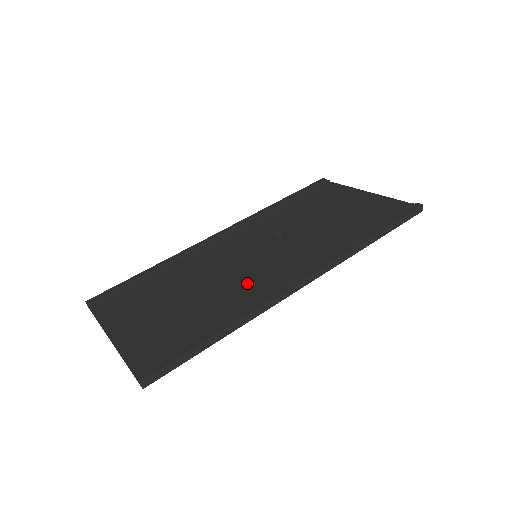
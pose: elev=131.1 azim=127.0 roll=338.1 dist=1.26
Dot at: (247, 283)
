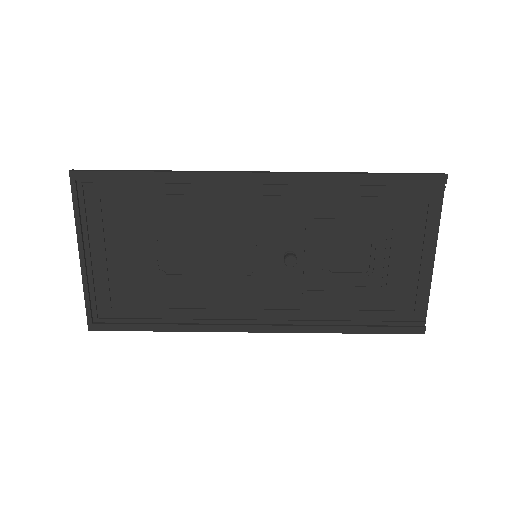
Dot at: (219, 292)
